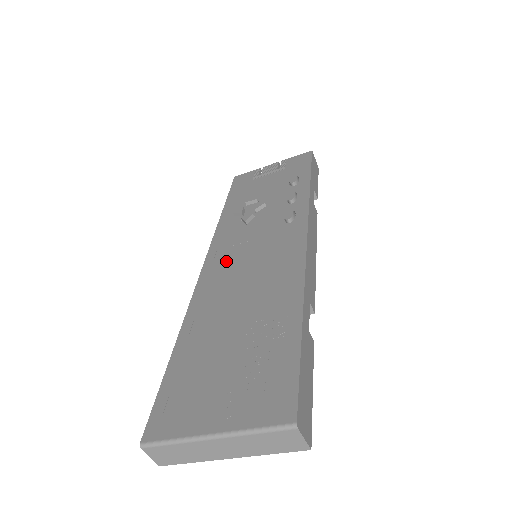
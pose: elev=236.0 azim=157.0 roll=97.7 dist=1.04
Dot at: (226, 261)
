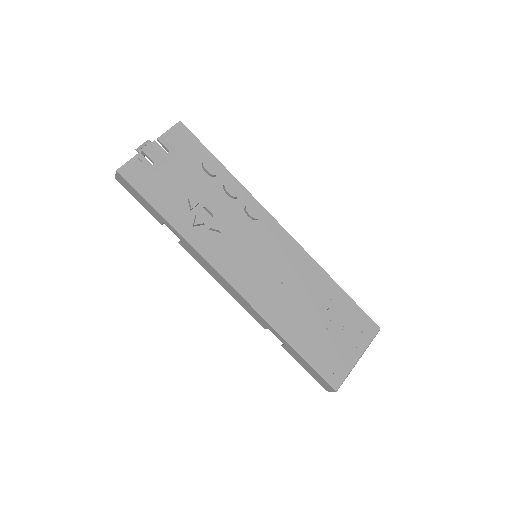
Dot at: (247, 273)
